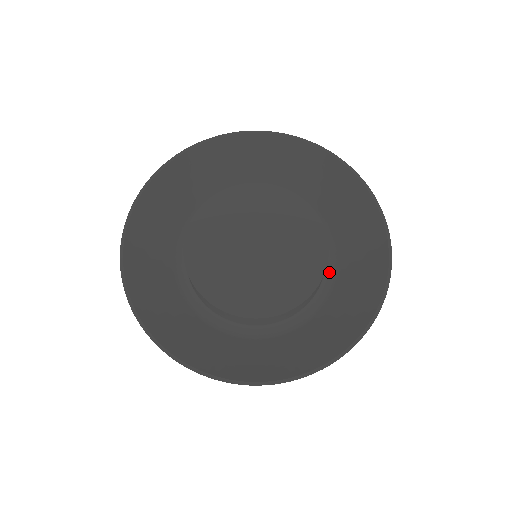
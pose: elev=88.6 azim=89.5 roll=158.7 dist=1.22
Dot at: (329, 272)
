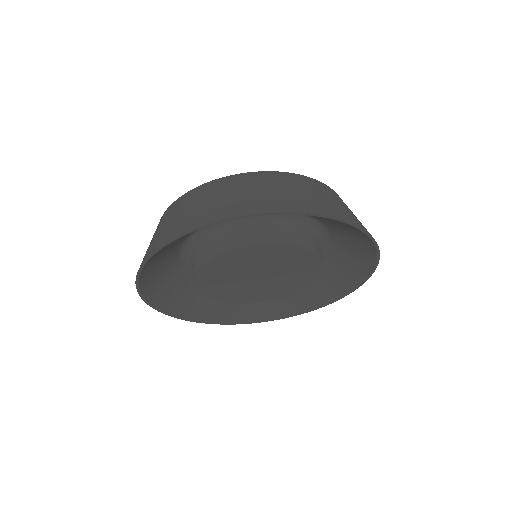
Dot at: (323, 237)
